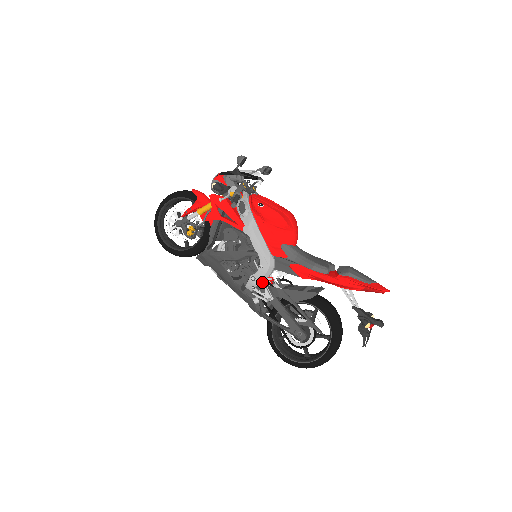
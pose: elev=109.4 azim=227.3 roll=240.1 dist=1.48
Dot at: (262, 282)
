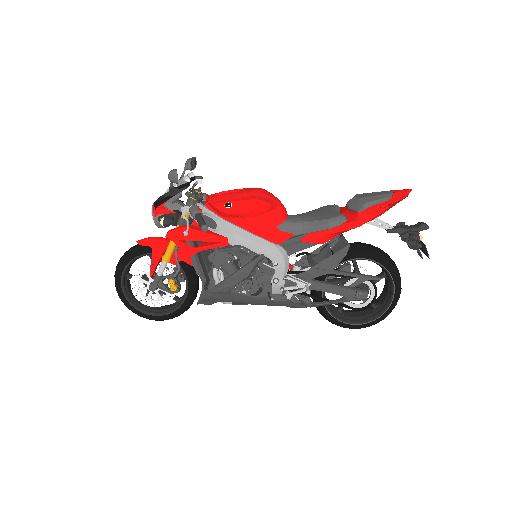
Dot at: (287, 277)
